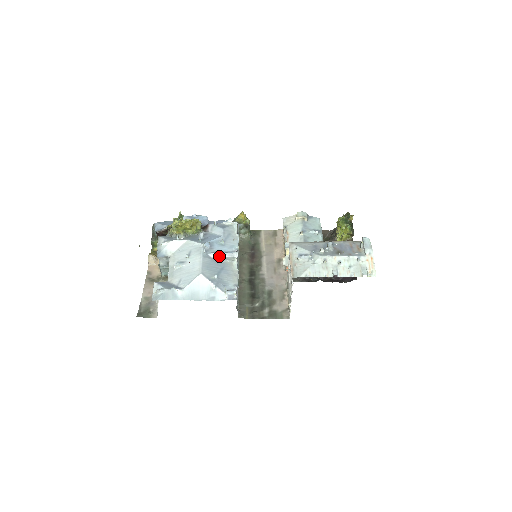
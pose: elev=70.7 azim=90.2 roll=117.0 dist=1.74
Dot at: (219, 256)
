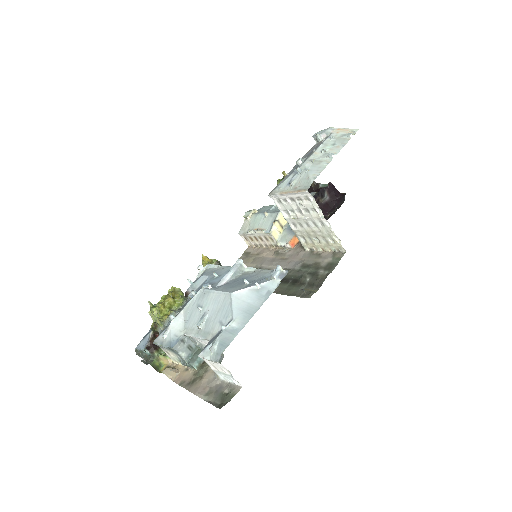
Dot at: (227, 277)
